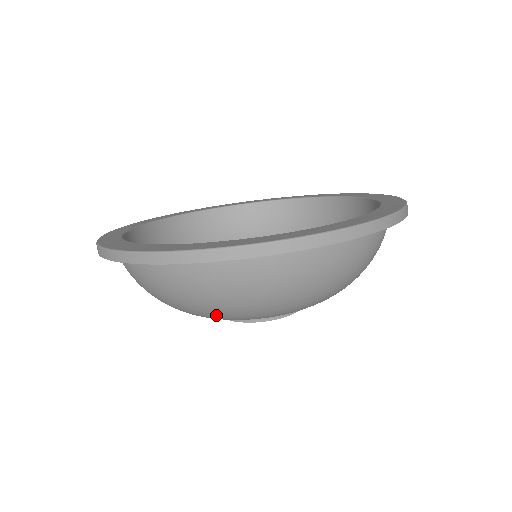
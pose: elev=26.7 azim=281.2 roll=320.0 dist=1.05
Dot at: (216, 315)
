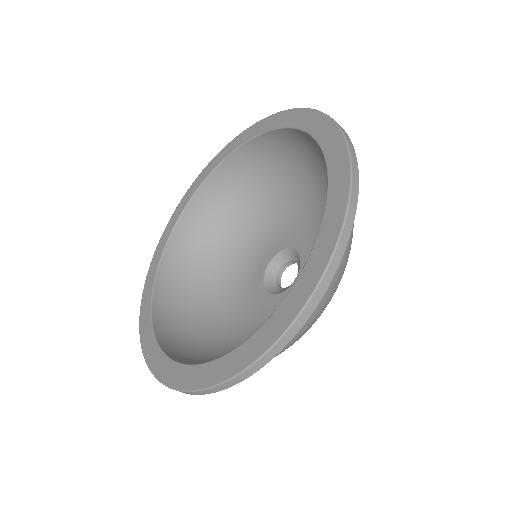
Dot at: occluded
